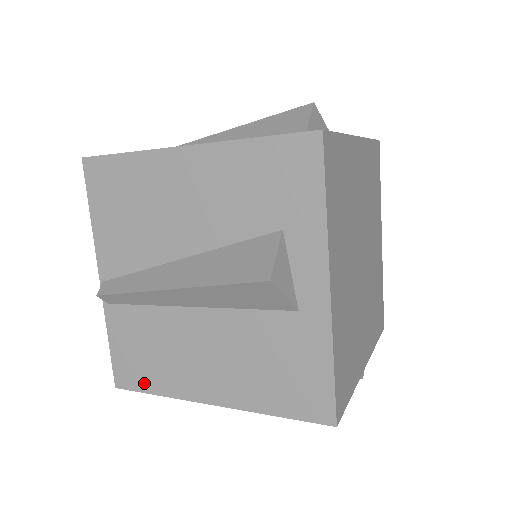
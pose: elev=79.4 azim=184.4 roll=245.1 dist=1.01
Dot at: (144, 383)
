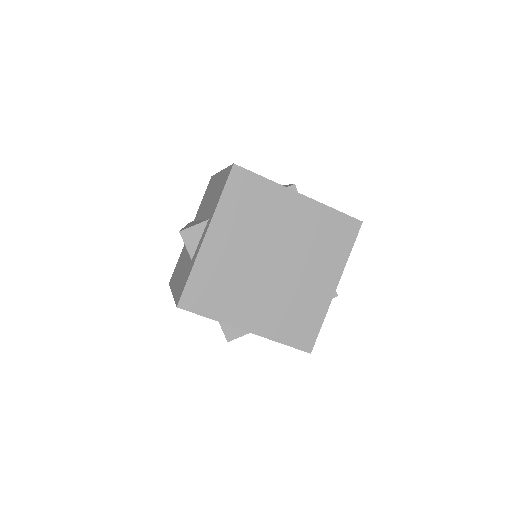
Dot at: occluded
